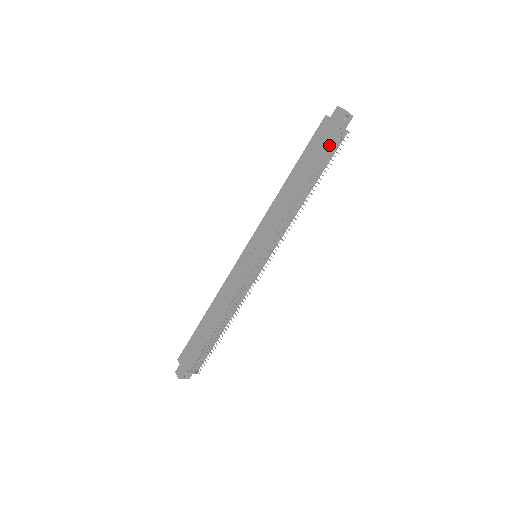
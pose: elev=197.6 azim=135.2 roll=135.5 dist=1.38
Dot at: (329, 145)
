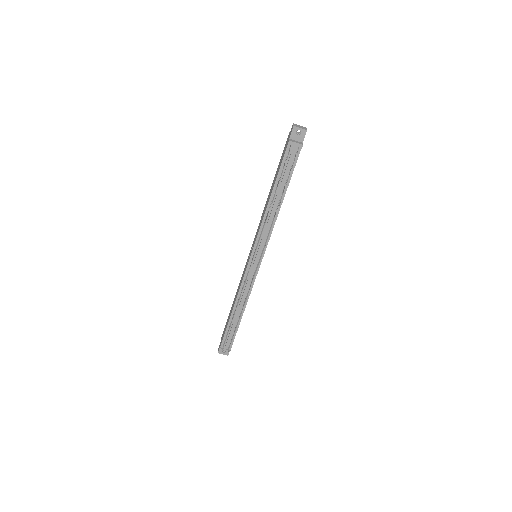
Dot at: (286, 158)
